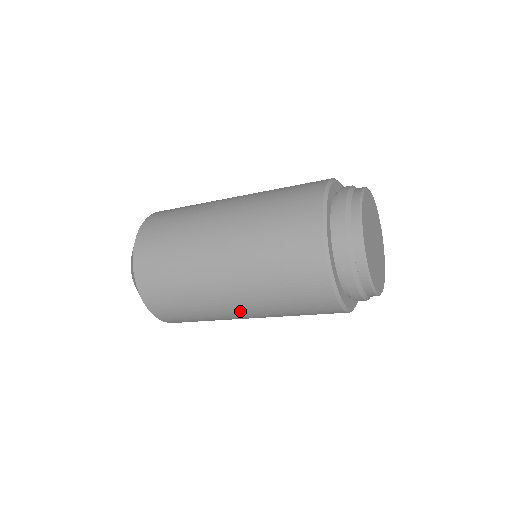
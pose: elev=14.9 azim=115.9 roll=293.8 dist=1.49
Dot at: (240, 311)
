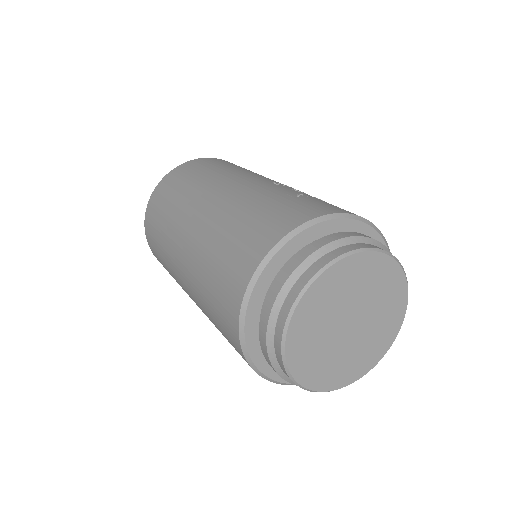
Dot at: occluded
